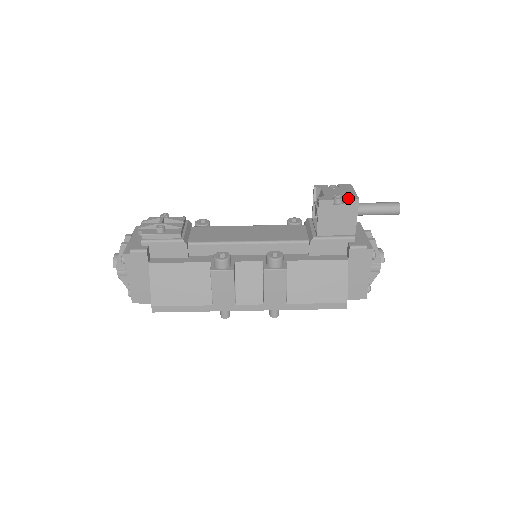
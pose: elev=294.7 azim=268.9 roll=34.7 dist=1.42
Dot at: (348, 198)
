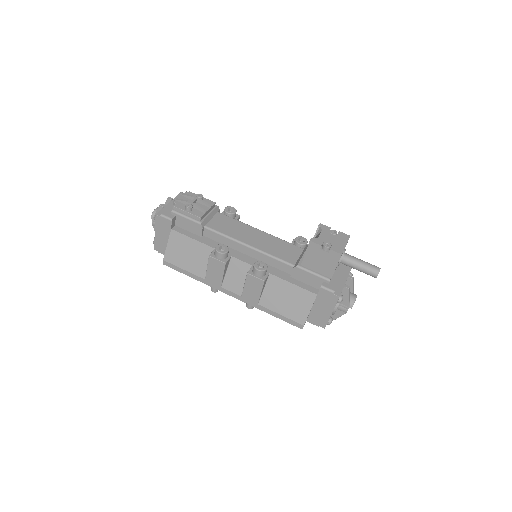
Dot at: (334, 249)
